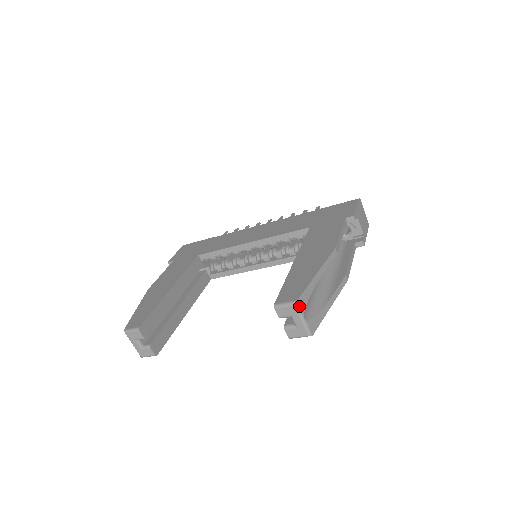
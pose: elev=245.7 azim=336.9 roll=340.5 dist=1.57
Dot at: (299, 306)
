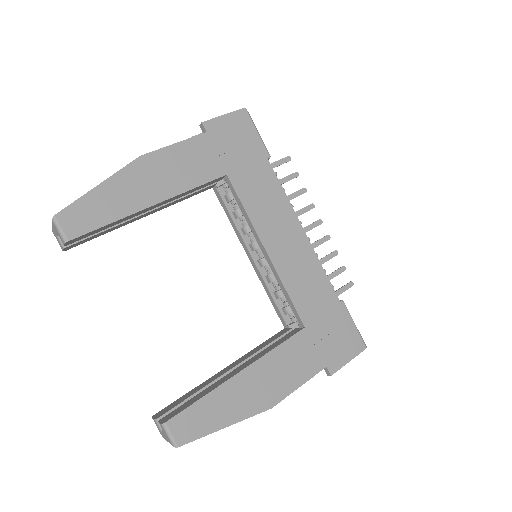
Dot at: (176, 446)
